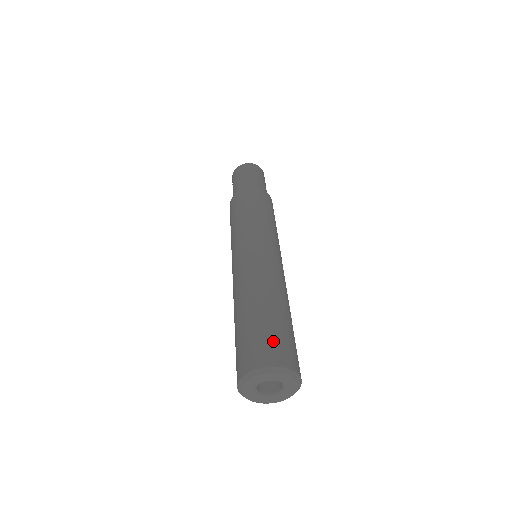
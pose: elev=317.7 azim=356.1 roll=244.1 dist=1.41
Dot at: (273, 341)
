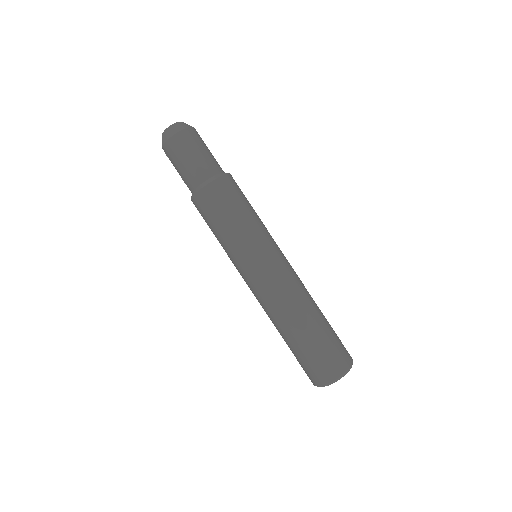
Dot at: (336, 351)
